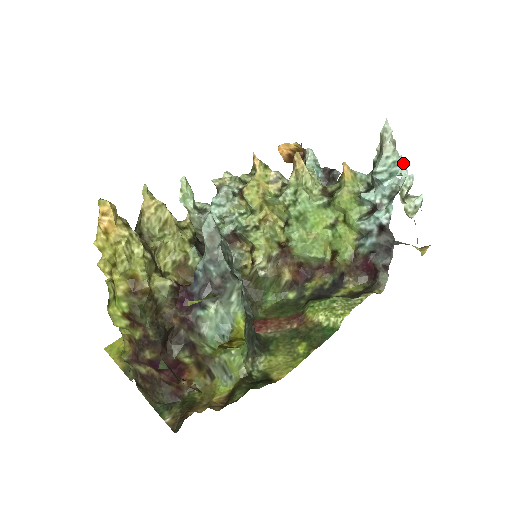
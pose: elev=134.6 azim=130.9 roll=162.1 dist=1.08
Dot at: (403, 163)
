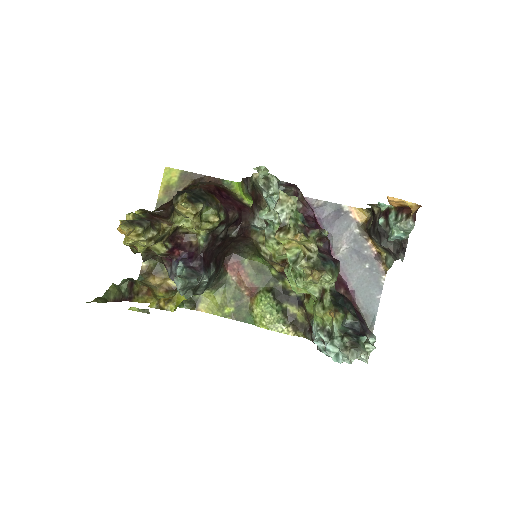
Dot at: occluded
